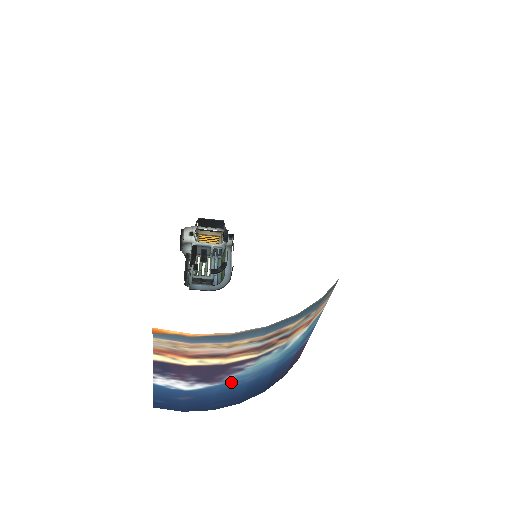
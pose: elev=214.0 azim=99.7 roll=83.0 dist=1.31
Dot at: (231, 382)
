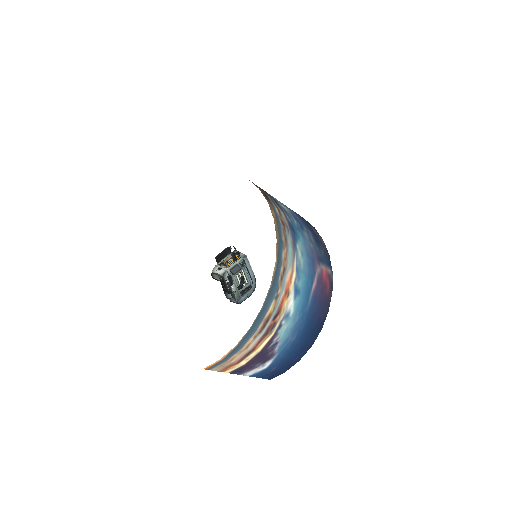
Dot at: (283, 349)
